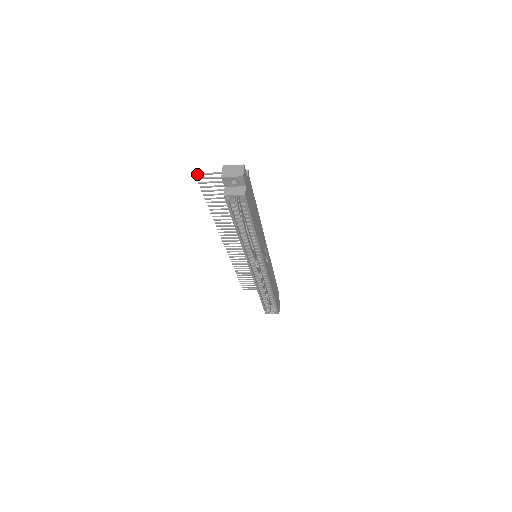
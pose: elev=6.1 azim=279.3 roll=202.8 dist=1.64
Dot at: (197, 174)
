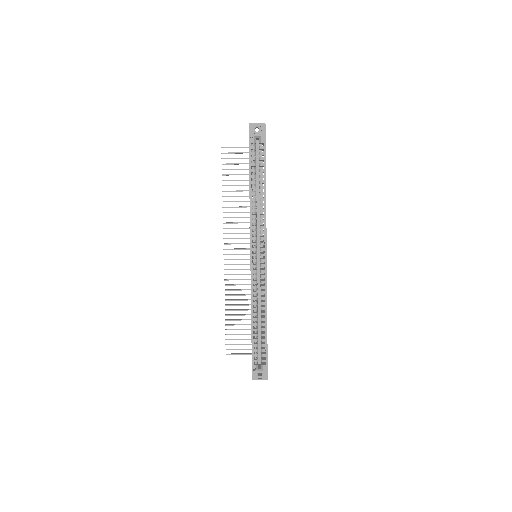
Dot at: (224, 147)
